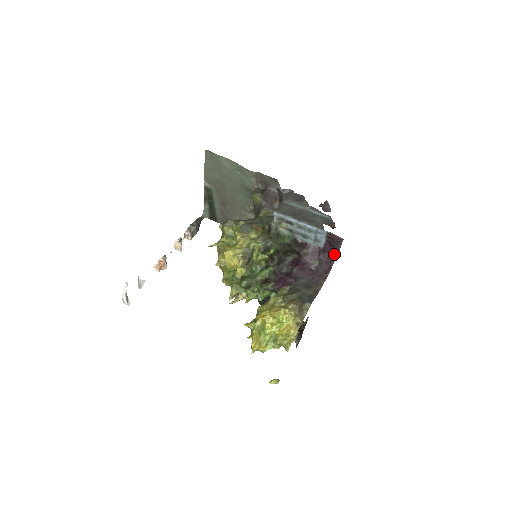
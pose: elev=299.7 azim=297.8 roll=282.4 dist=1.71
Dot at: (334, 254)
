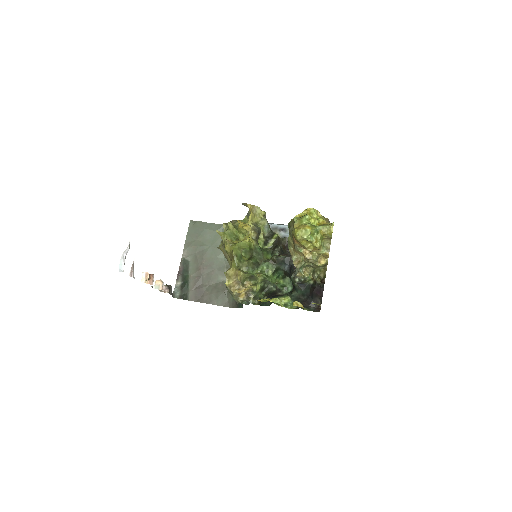
Dot at: occluded
